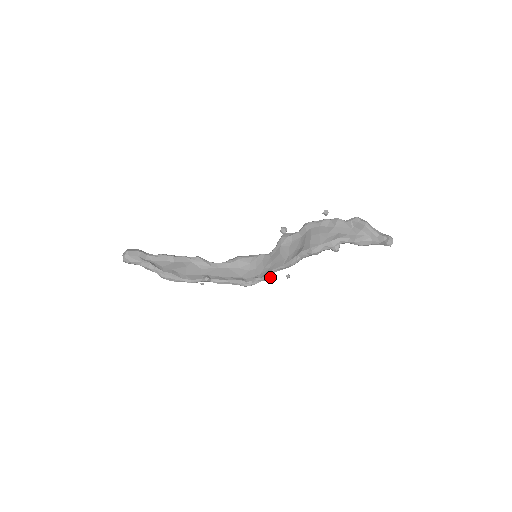
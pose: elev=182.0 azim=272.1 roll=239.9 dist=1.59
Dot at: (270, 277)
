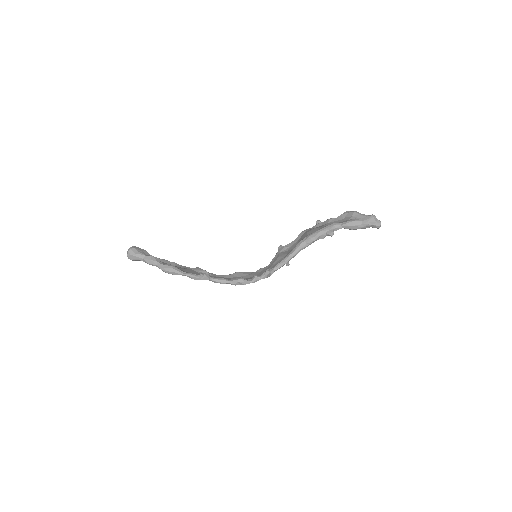
Dot at: occluded
